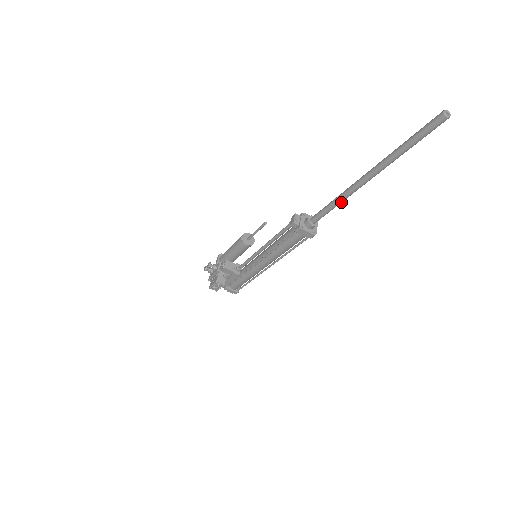
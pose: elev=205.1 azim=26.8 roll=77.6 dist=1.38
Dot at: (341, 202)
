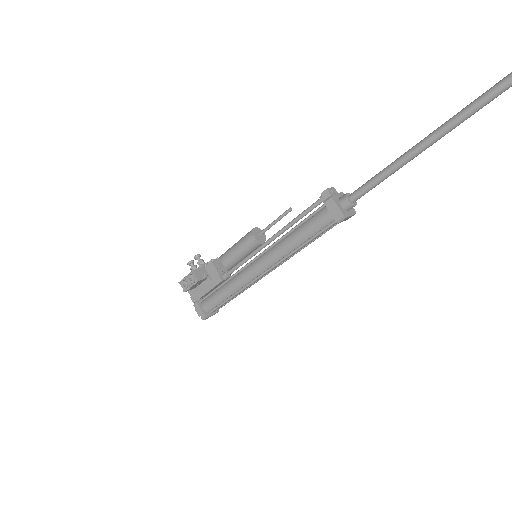
Dot at: (401, 165)
